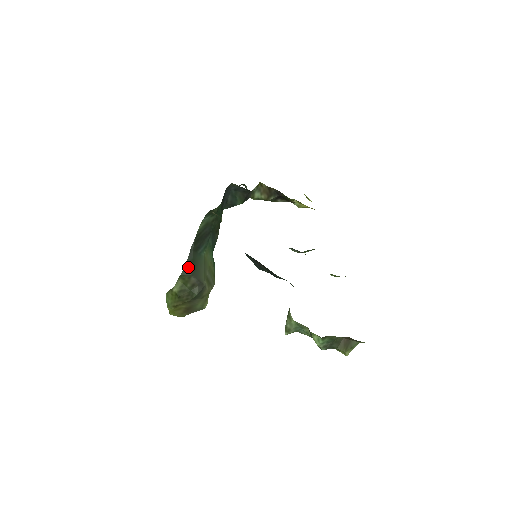
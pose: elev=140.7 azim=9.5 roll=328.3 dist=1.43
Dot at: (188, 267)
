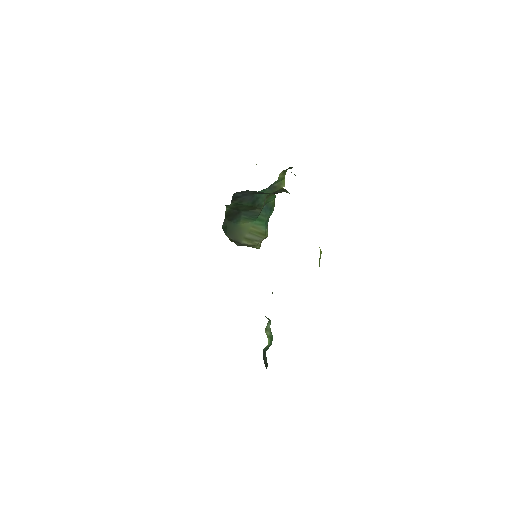
Dot at: (224, 230)
